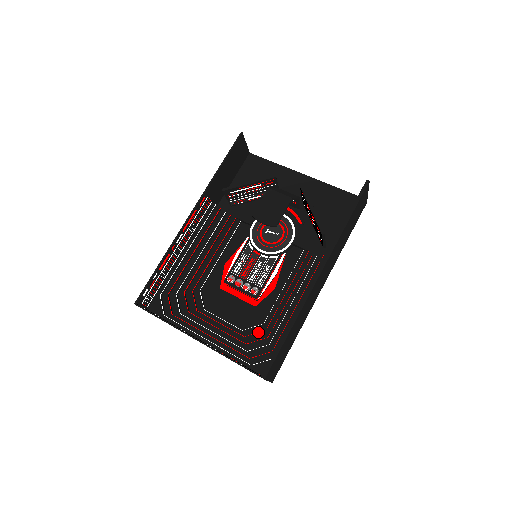
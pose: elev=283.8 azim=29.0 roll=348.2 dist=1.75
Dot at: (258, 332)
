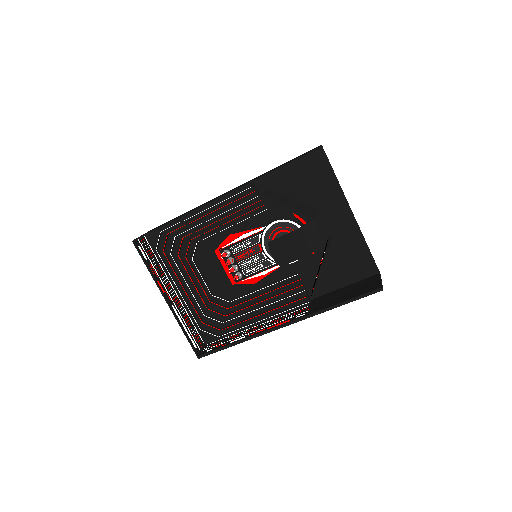
Dot at: (221, 306)
